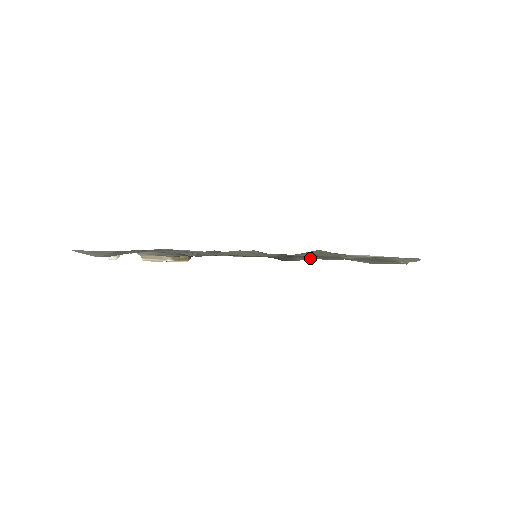
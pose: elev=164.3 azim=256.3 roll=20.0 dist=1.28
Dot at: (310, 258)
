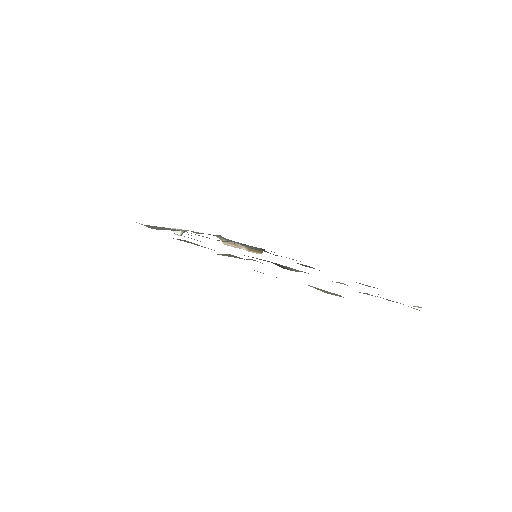
Dot at: occluded
